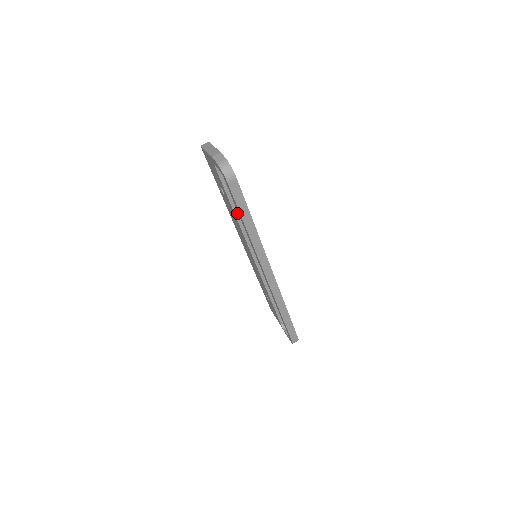
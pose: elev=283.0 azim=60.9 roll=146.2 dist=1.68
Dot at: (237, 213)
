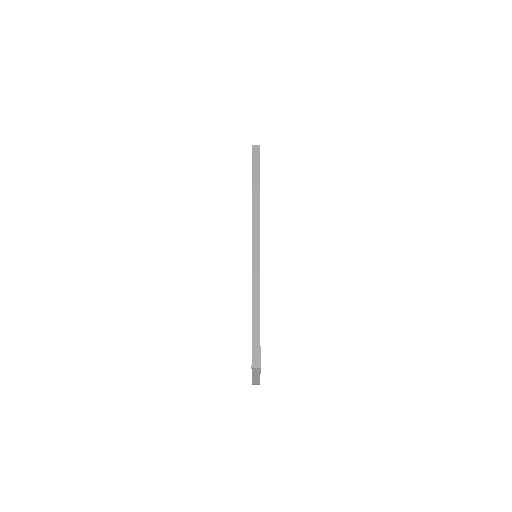
Dot at: occluded
